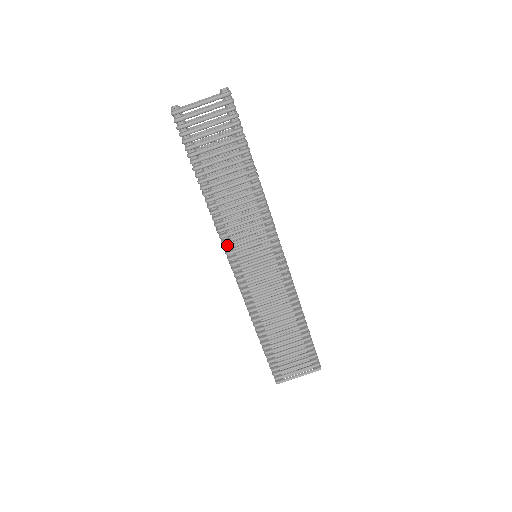
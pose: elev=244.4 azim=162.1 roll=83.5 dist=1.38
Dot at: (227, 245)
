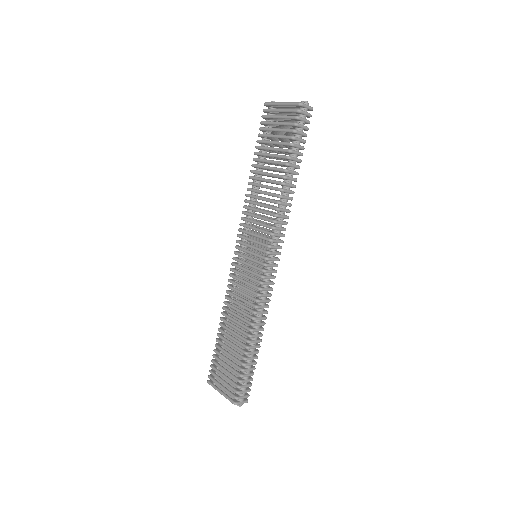
Dot at: occluded
